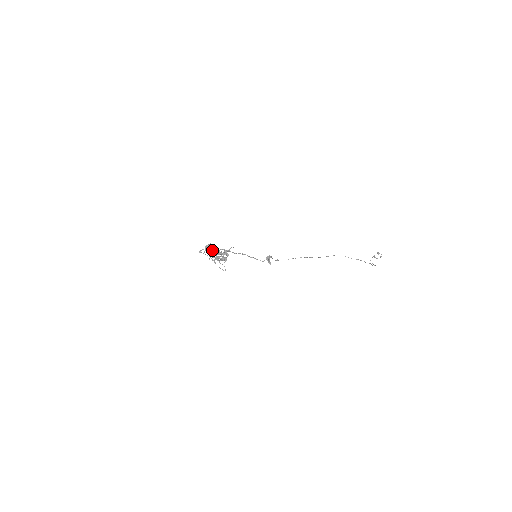
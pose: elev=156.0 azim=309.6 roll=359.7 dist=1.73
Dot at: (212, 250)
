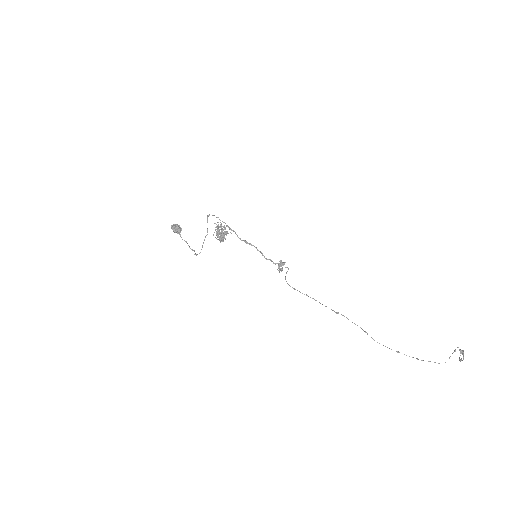
Dot at: (175, 232)
